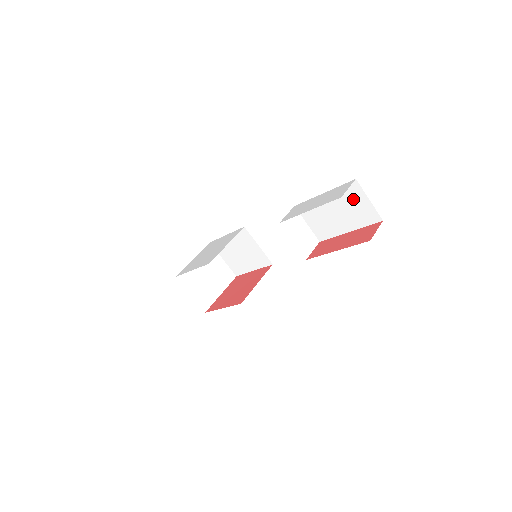
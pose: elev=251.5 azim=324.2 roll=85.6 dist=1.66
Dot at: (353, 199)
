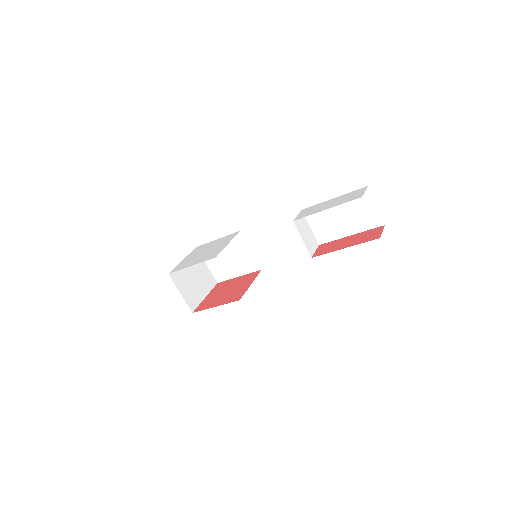
Dot at: (361, 204)
